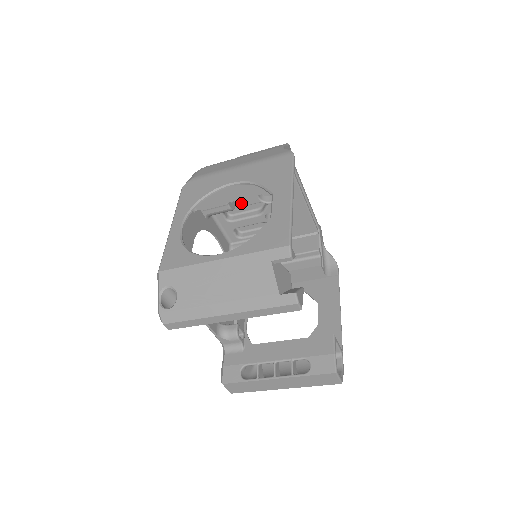
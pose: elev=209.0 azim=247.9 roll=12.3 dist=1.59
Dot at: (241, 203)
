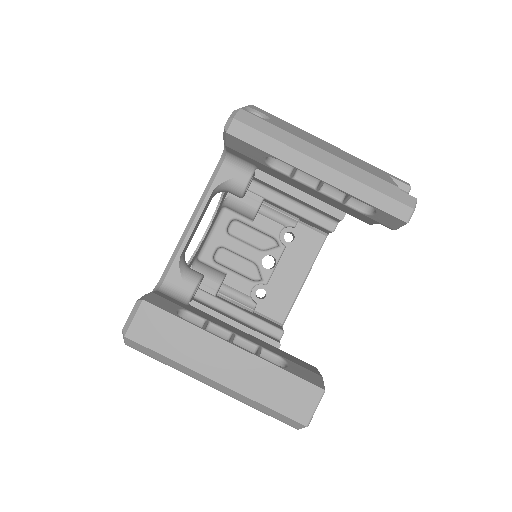
Dot at: (260, 223)
